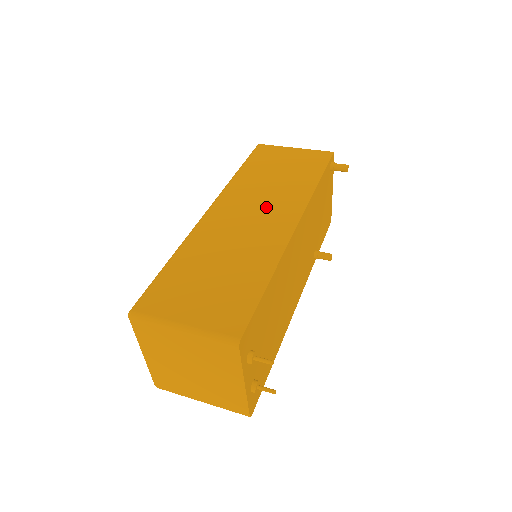
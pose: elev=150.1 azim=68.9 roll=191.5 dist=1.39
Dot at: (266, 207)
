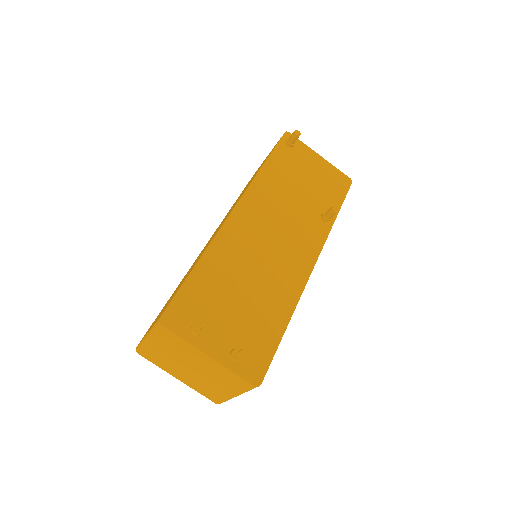
Dot at: (227, 215)
